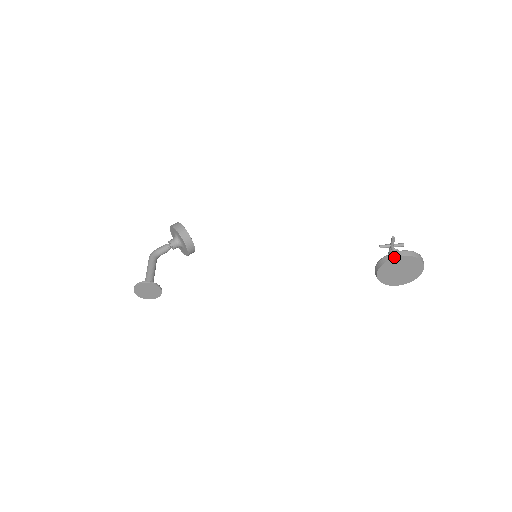
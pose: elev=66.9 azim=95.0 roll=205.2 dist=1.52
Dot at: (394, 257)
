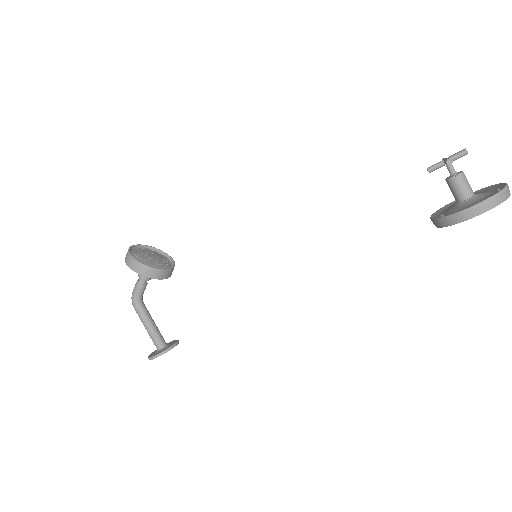
Dot at: (462, 221)
